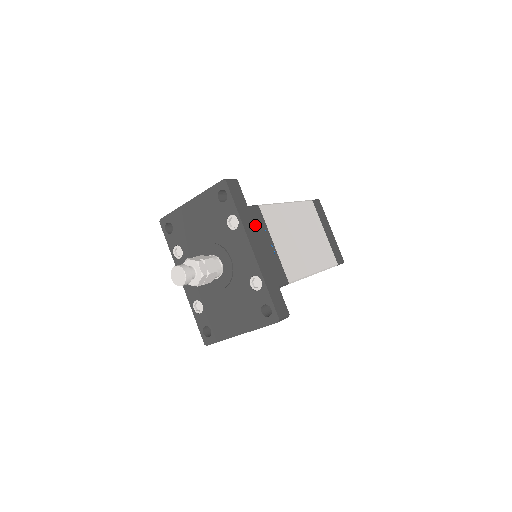
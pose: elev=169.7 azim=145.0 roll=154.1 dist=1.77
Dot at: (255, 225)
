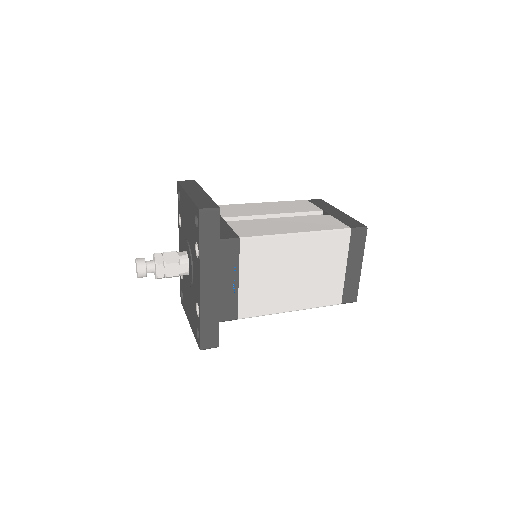
Dot at: (220, 261)
